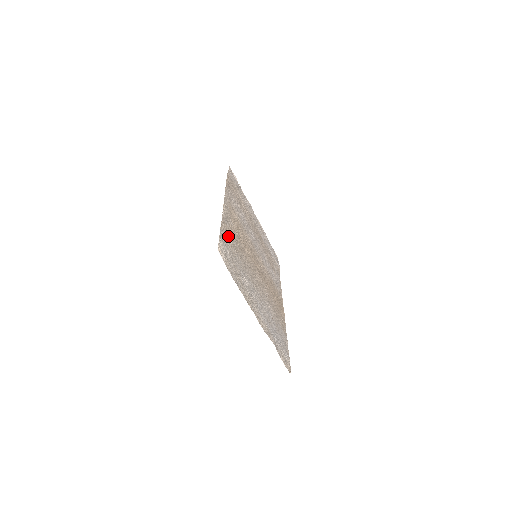
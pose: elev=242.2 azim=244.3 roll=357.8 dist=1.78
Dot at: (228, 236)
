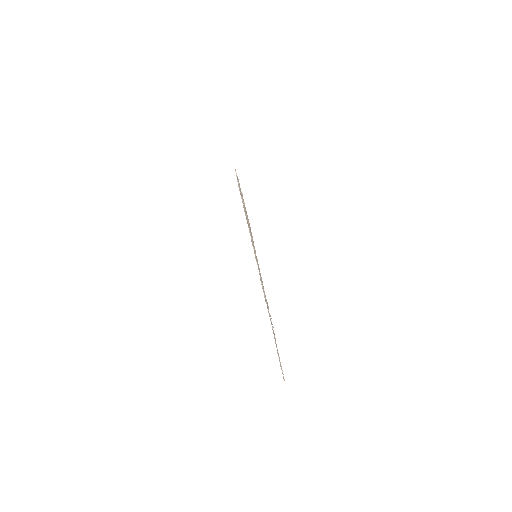
Dot at: occluded
